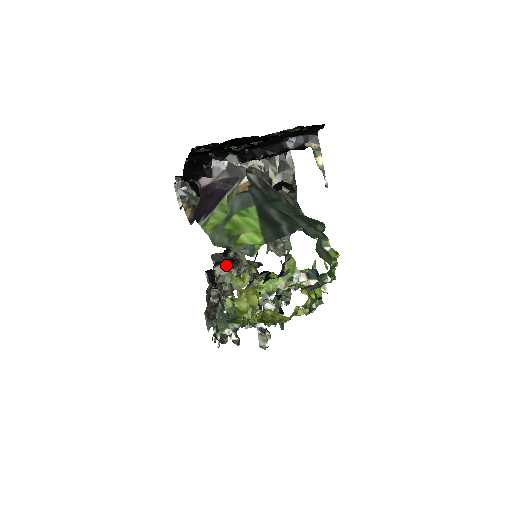
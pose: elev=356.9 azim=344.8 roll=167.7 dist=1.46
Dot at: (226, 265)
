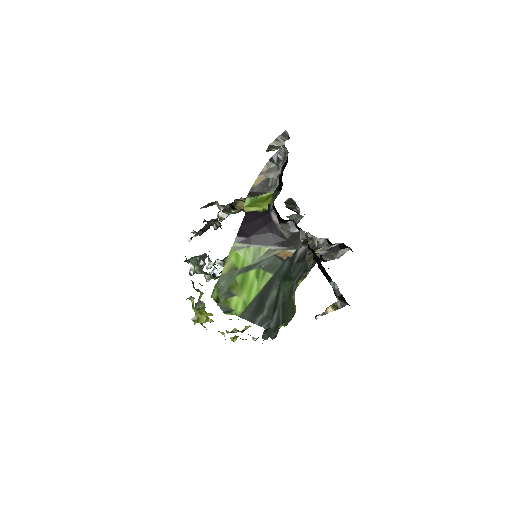
Dot at: occluded
